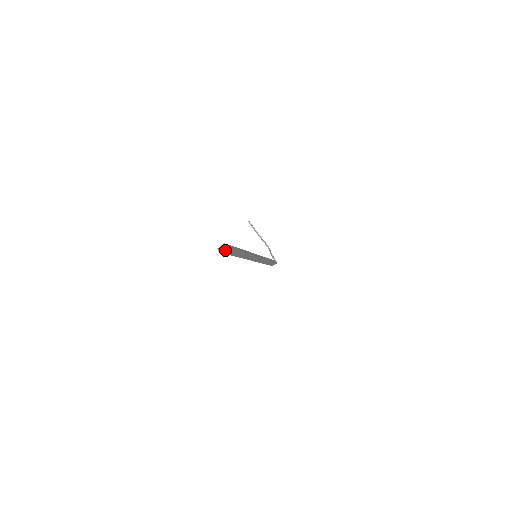
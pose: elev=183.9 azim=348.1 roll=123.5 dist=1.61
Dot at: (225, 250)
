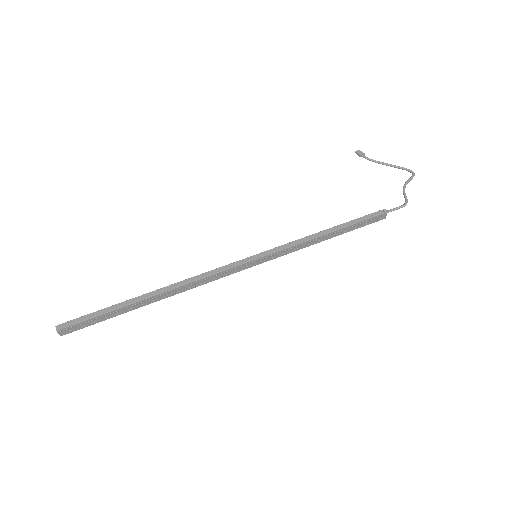
Dot at: (68, 330)
